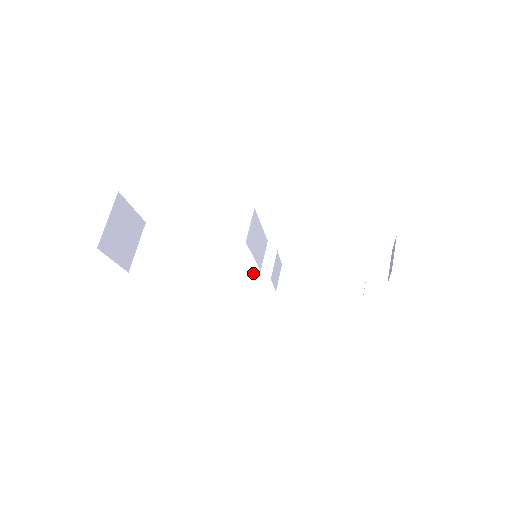
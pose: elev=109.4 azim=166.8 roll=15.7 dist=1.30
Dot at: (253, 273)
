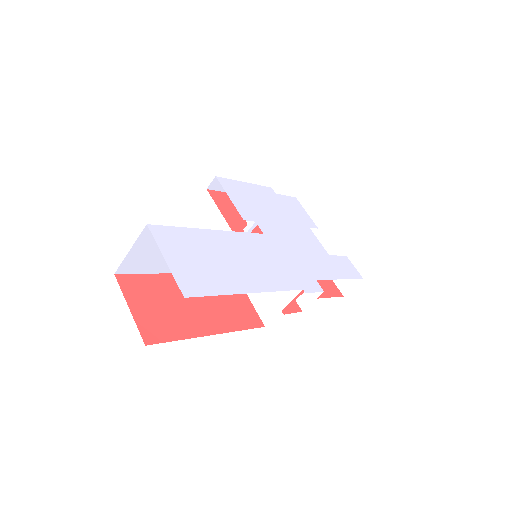
Dot at: occluded
